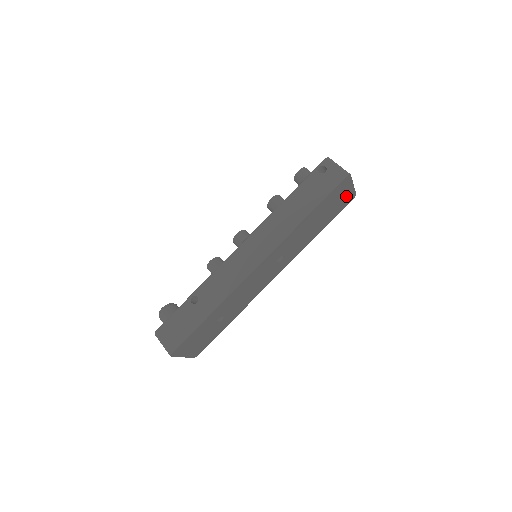
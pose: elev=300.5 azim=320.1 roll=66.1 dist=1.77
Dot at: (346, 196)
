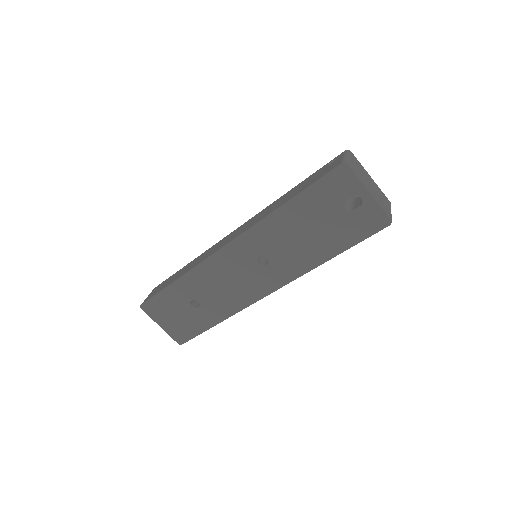
Dot at: (363, 210)
